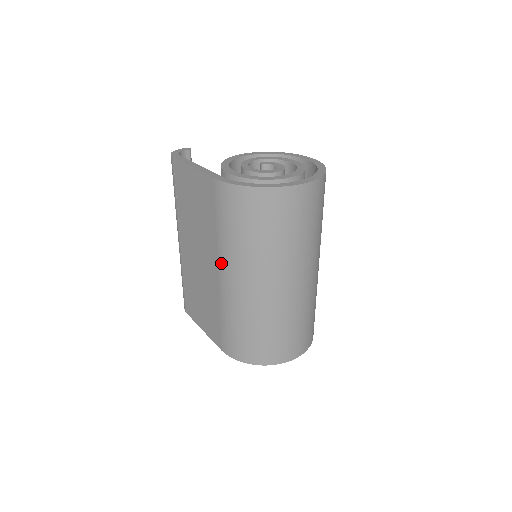
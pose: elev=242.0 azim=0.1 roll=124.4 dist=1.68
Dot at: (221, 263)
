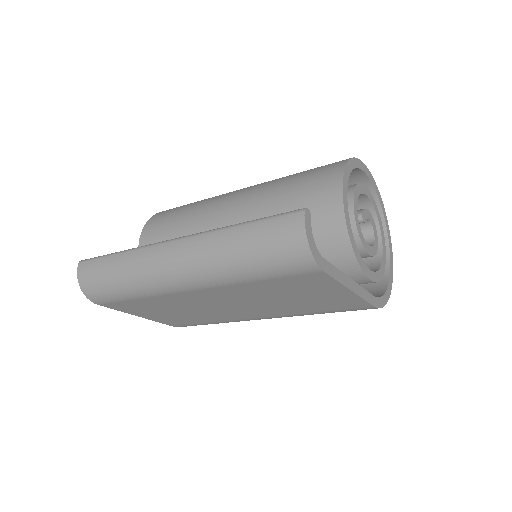
Dot at: occluded
